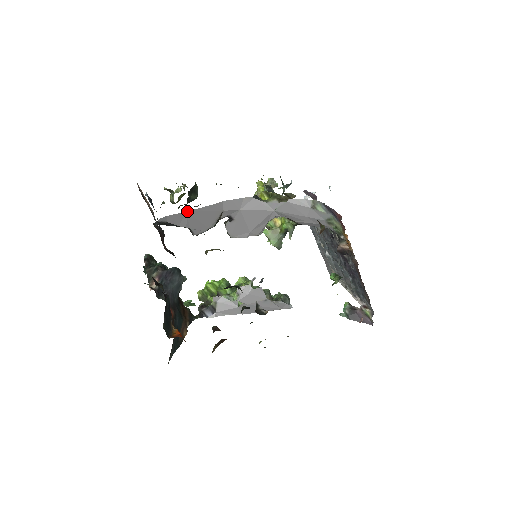
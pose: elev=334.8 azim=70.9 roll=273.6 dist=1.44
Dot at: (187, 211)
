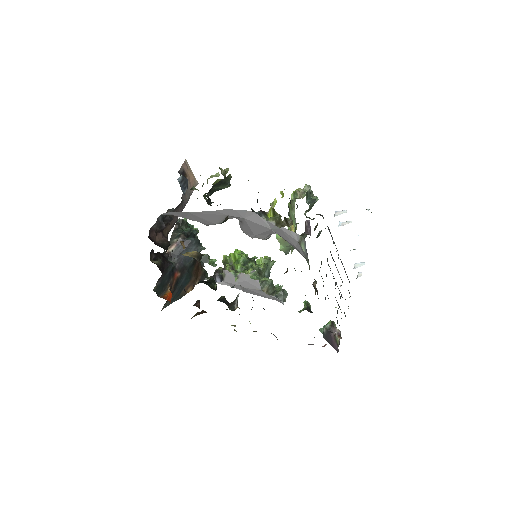
Dot at: (189, 212)
